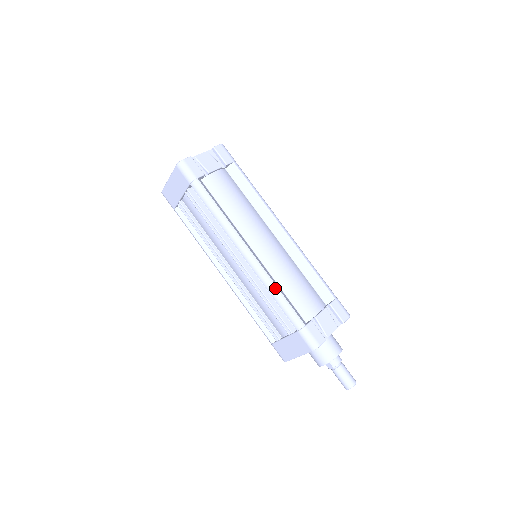
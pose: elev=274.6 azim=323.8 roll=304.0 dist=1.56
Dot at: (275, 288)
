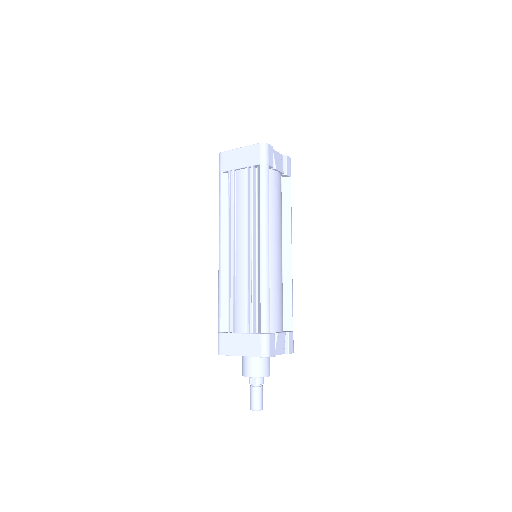
Dot at: (268, 288)
